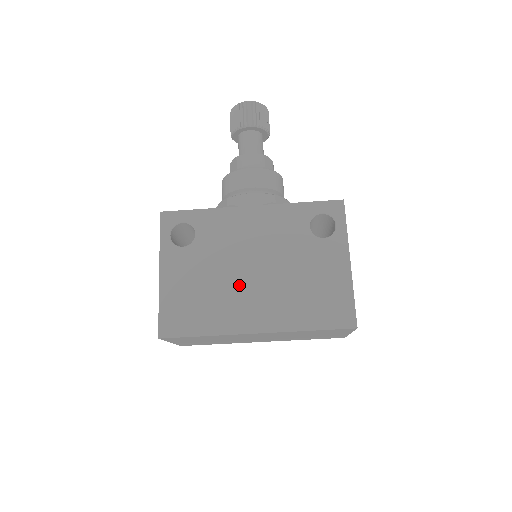
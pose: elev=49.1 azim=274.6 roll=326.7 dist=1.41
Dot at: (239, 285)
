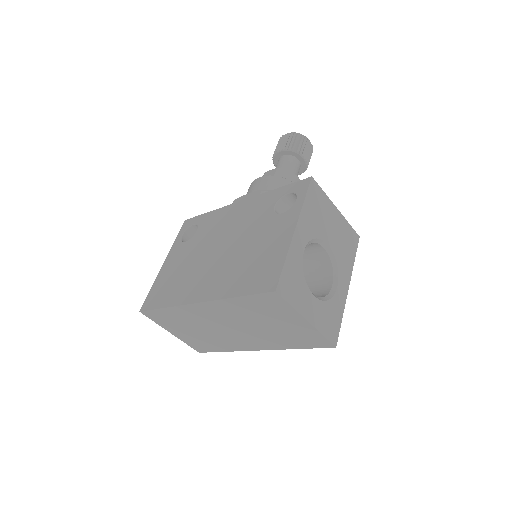
Dot at: (204, 264)
